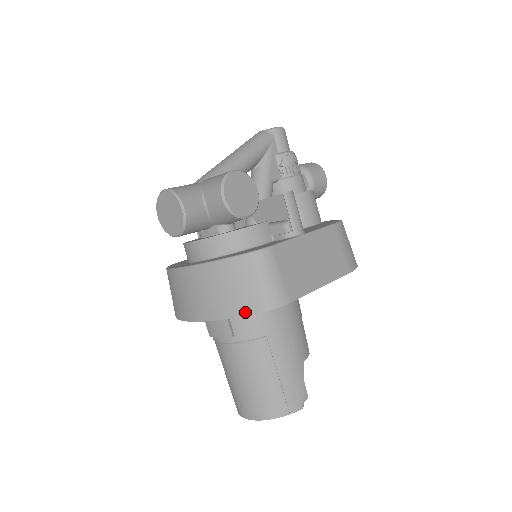
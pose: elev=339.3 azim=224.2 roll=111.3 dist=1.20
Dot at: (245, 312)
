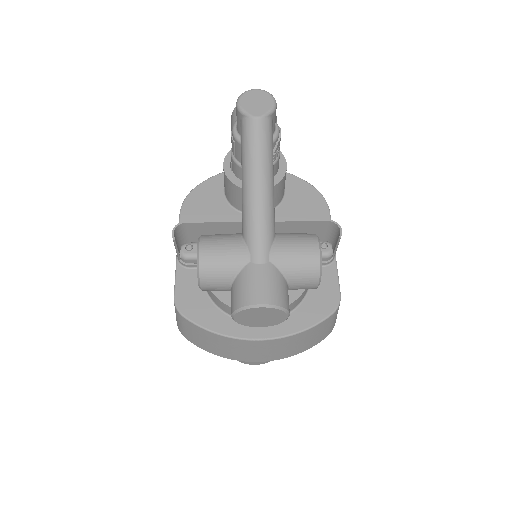
Dot at: occluded
